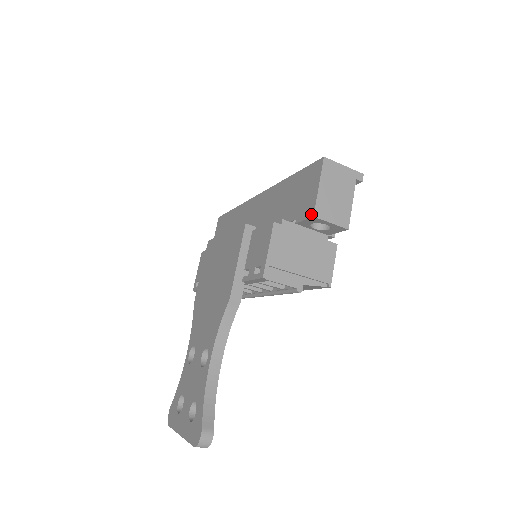
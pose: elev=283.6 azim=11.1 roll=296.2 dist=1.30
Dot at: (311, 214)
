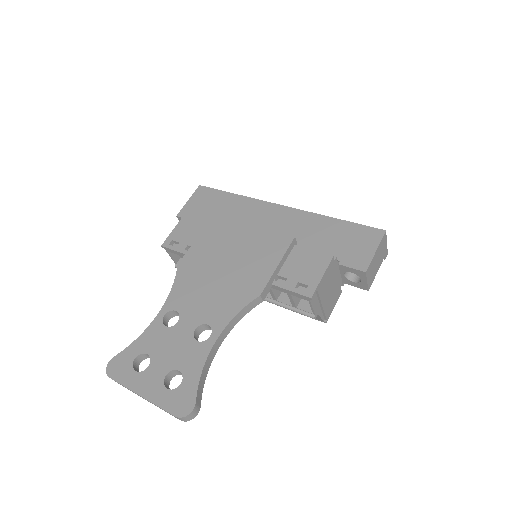
Dot at: (363, 268)
